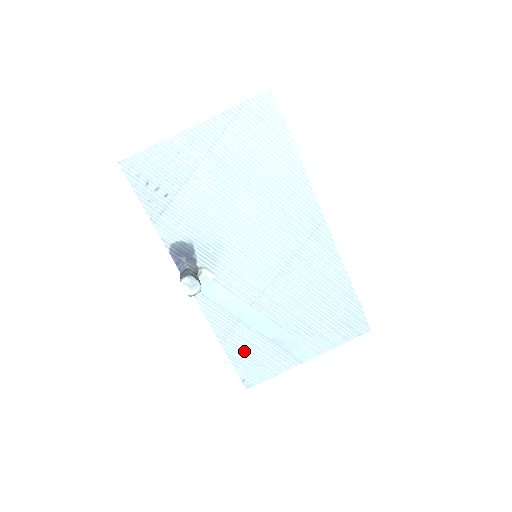
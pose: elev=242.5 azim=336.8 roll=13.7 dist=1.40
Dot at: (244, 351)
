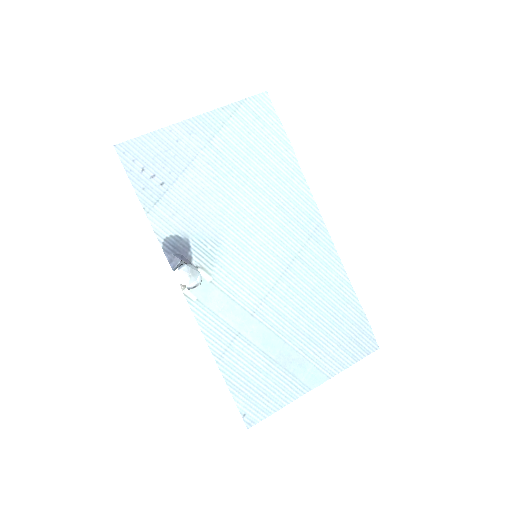
Dot at: (244, 374)
